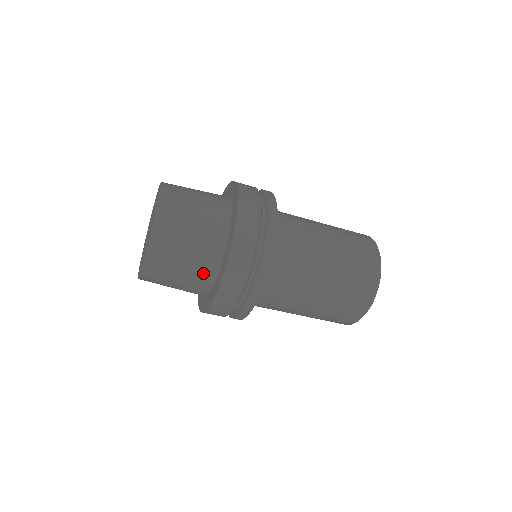
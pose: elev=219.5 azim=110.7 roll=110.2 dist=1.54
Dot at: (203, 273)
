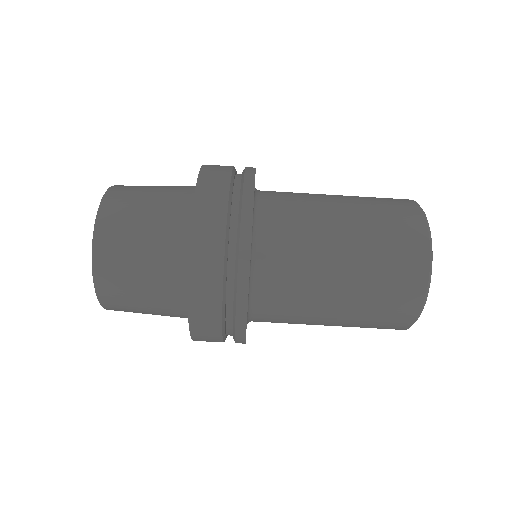
Dot at: (181, 190)
